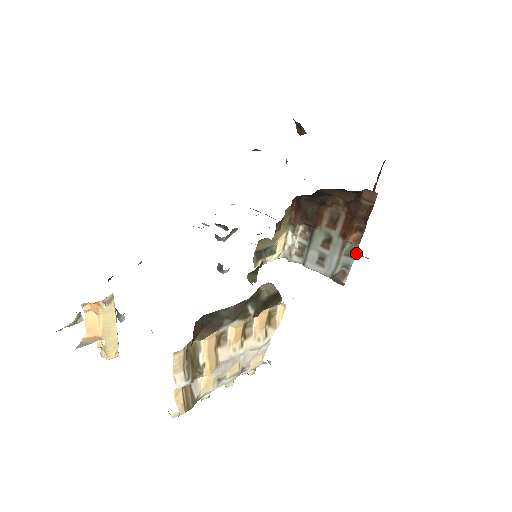
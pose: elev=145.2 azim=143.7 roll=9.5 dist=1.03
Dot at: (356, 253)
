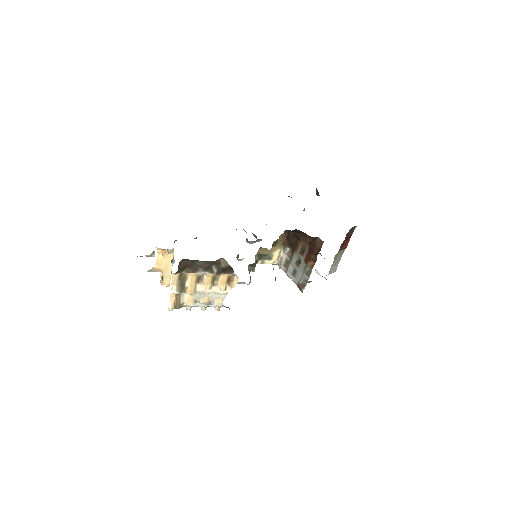
Dot at: occluded
